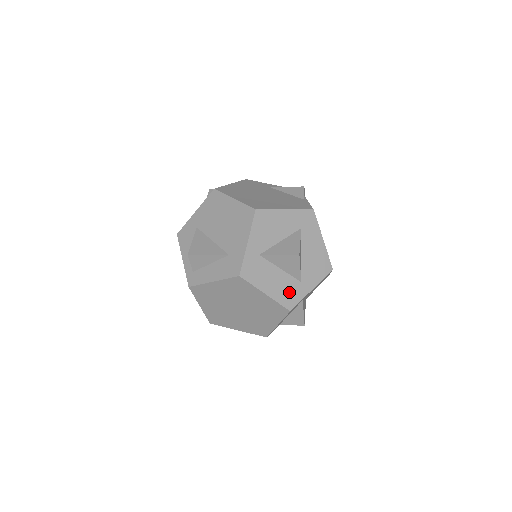
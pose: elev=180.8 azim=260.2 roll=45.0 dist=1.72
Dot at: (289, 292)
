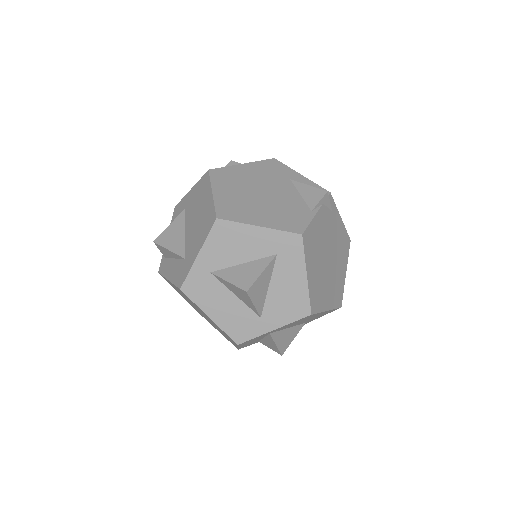
Dot at: (241, 324)
